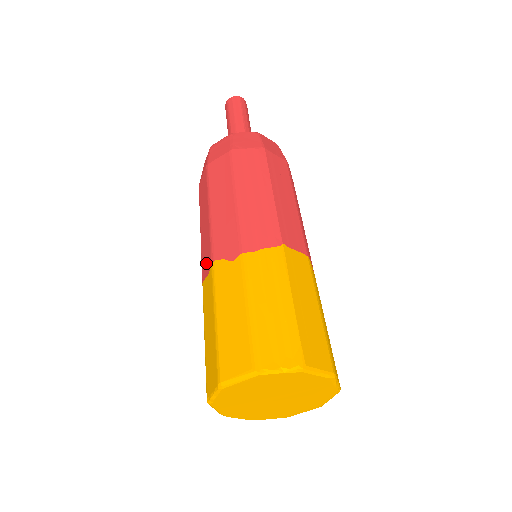
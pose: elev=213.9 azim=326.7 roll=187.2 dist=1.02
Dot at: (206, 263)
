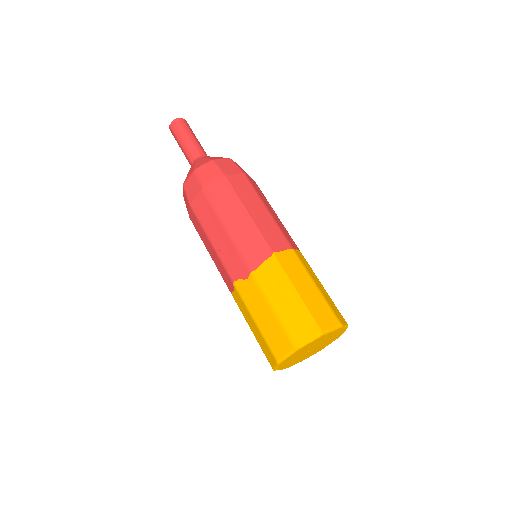
Dot at: (228, 282)
